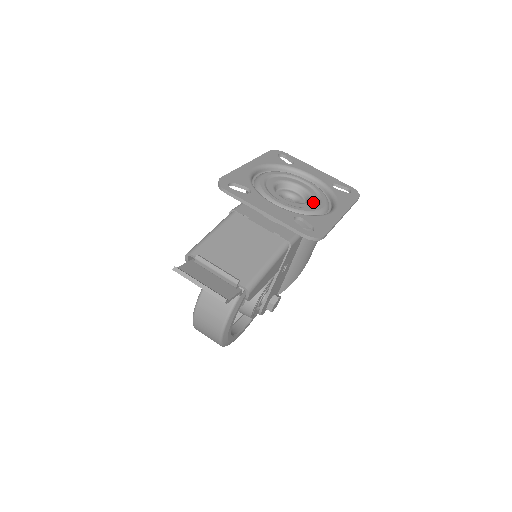
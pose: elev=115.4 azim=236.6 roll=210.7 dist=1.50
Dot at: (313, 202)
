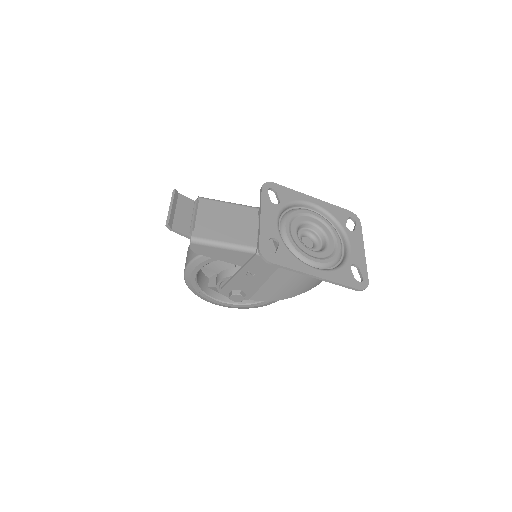
Dot at: (314, 253)
